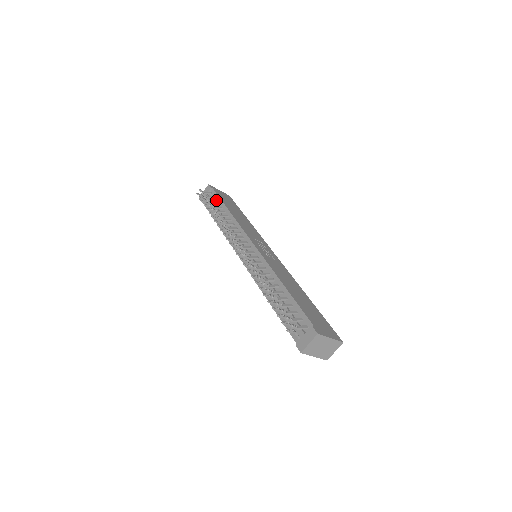
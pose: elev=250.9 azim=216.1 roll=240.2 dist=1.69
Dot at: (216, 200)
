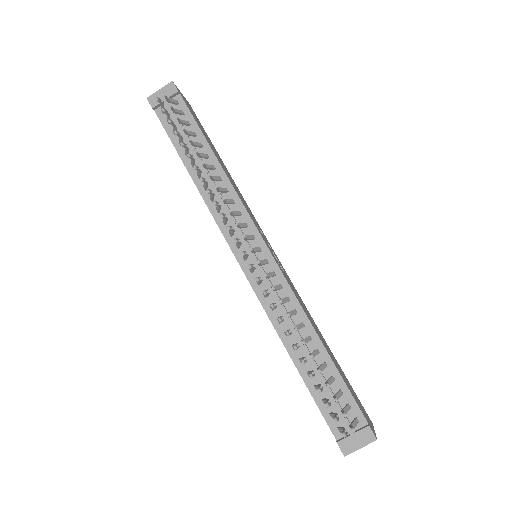
Dot at: (189, 123)
